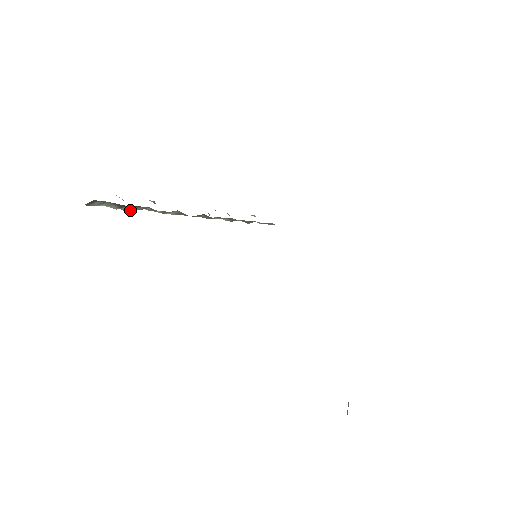
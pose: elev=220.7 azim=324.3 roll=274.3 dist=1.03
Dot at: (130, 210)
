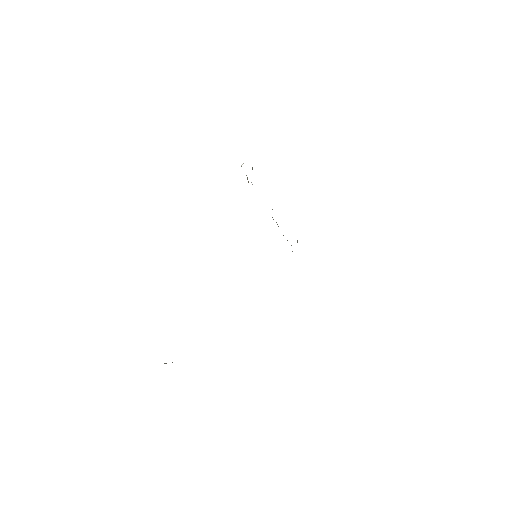
Dot at: occluded
